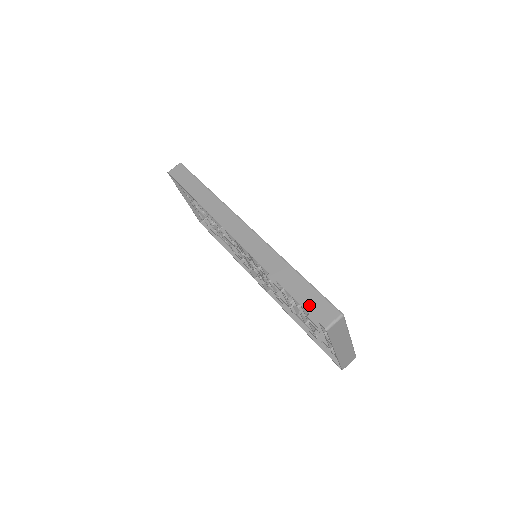
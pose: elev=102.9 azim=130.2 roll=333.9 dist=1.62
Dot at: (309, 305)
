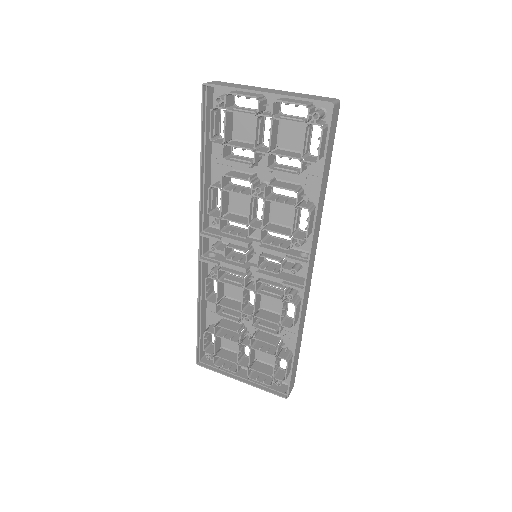
Dot at: (204, 118)
